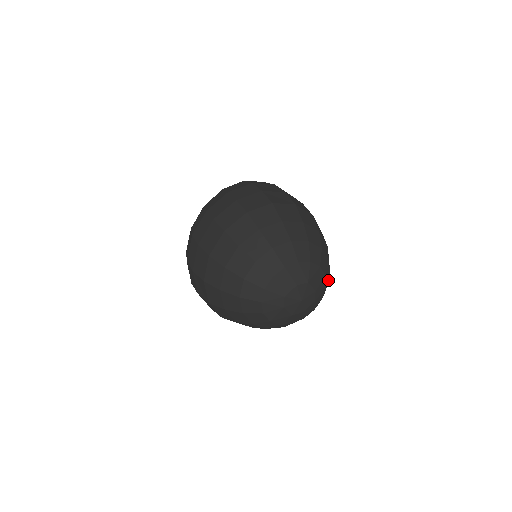
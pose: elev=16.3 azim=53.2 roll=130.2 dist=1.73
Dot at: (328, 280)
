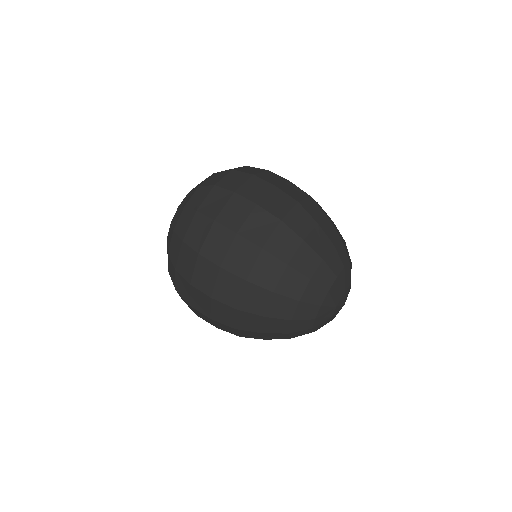
Dot at: occluded
